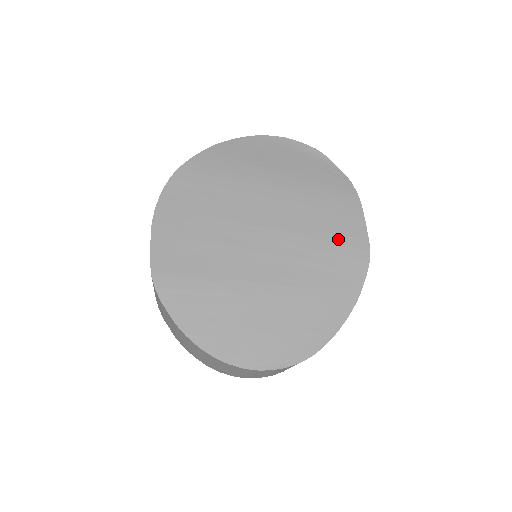
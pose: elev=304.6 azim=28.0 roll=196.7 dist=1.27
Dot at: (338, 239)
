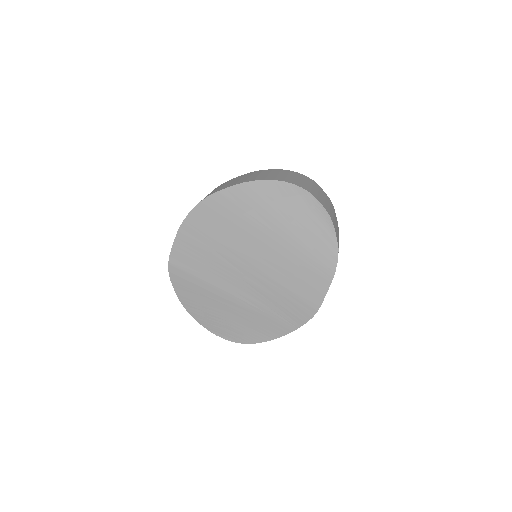
Dot at: (299, 294)
